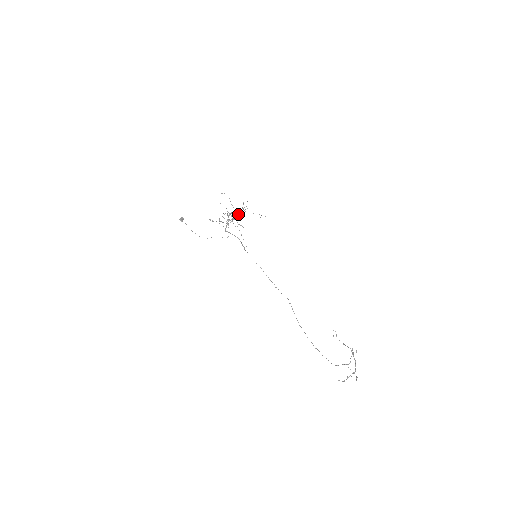
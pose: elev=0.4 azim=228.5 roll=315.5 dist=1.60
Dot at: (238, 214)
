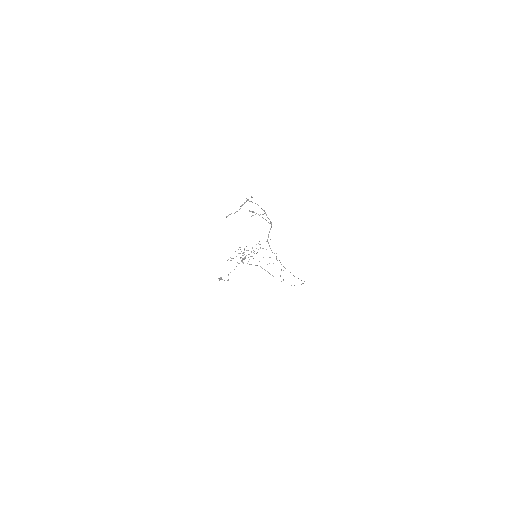
Dot at: (281, 269)
